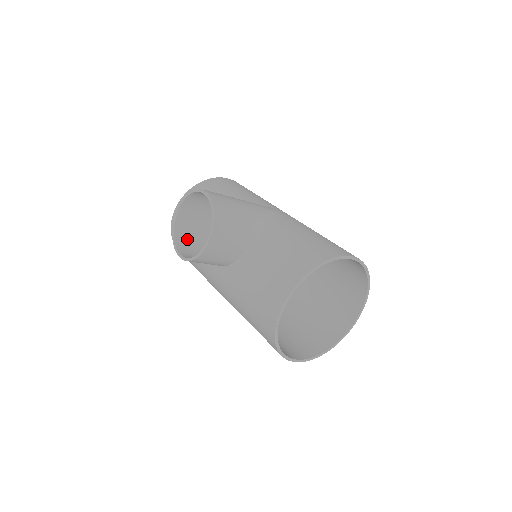
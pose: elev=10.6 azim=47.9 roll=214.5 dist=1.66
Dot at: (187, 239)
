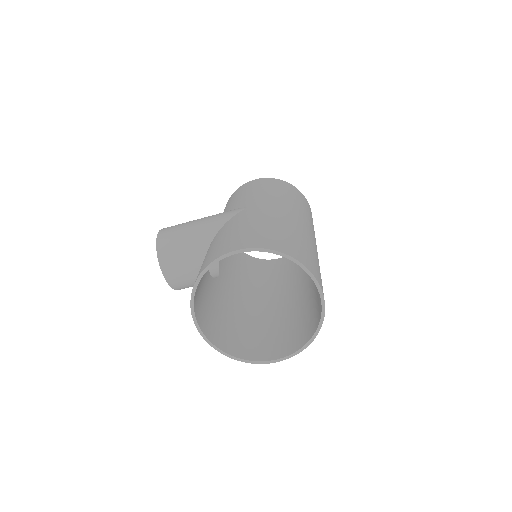
Dot at: occluded
